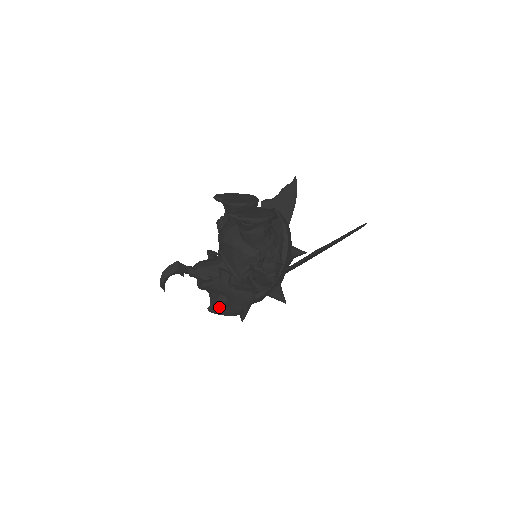
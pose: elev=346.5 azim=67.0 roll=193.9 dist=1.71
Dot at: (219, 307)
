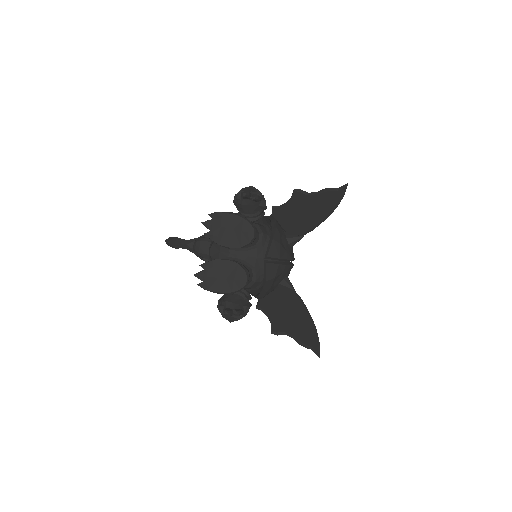
Dot at: occluded
